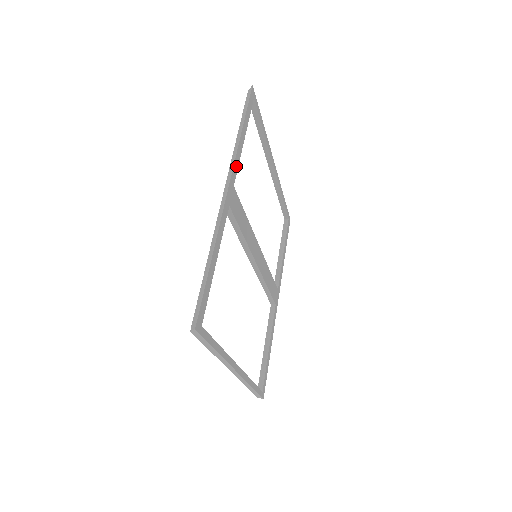
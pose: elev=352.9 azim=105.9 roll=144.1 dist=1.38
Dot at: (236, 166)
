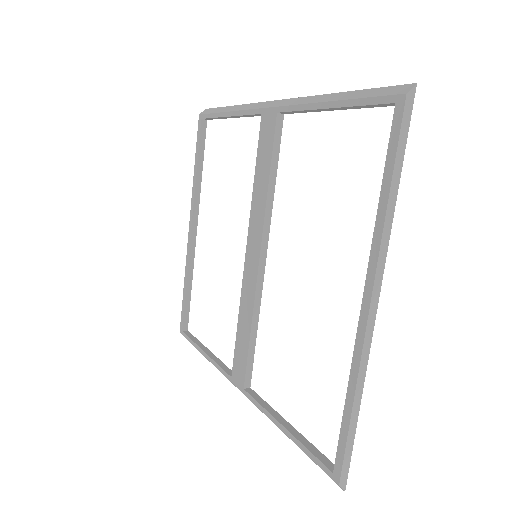
Dot at: occluded
